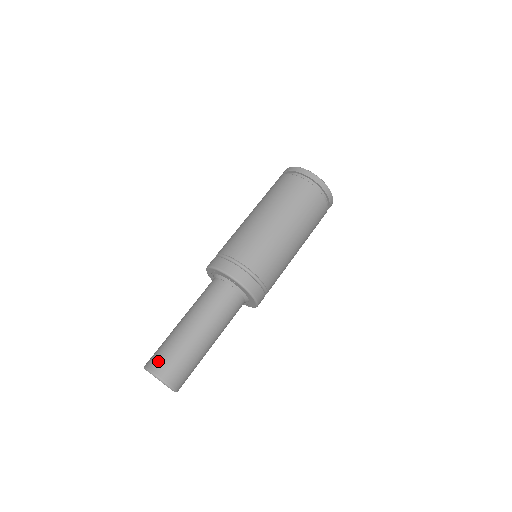
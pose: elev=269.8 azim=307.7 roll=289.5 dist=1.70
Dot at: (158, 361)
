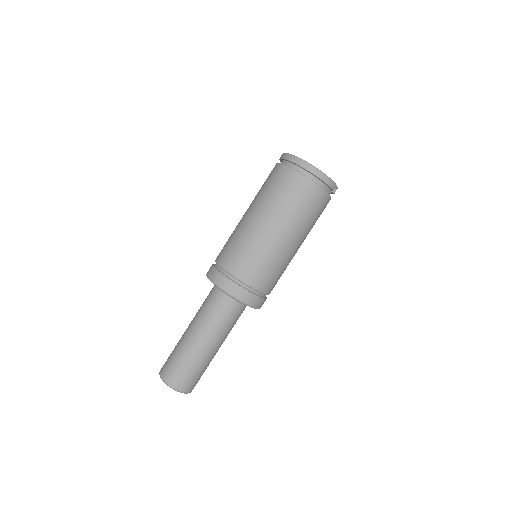
Dot at: (165, 367)
